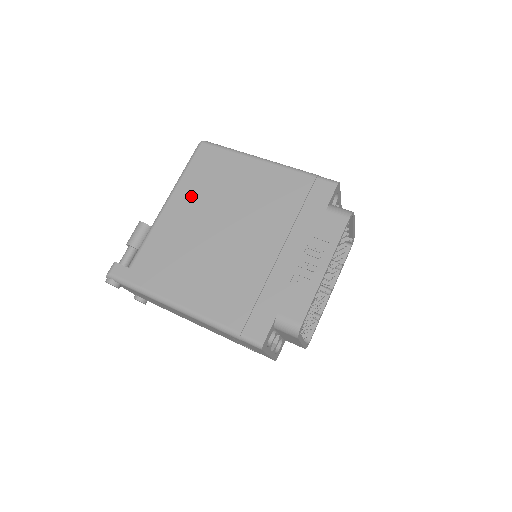
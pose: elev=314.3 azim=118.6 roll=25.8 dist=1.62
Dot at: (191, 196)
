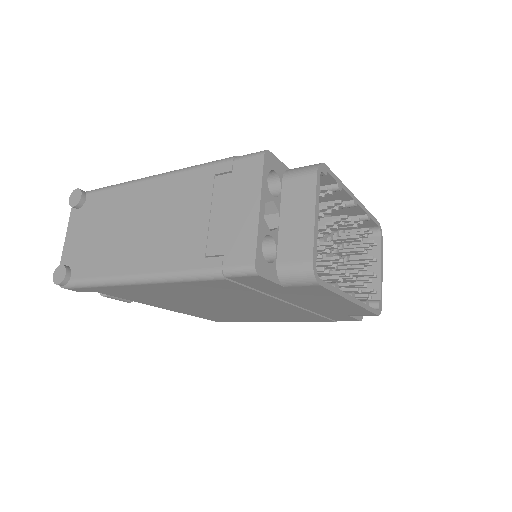
Dot at: occluded
